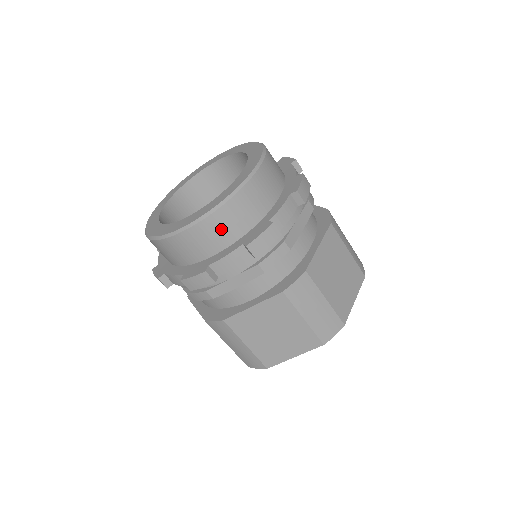
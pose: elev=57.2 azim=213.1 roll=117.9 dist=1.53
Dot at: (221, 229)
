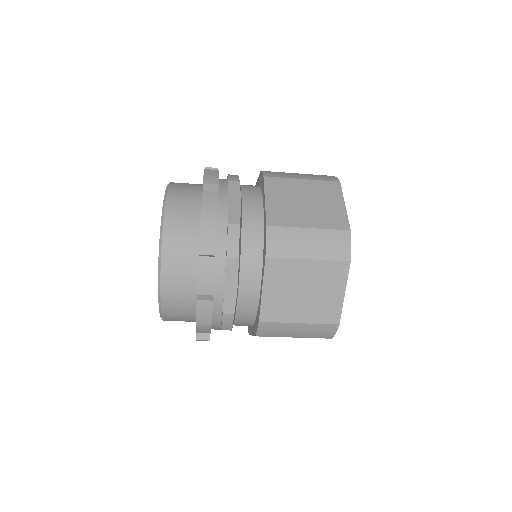
Dot at: (179, 262)
